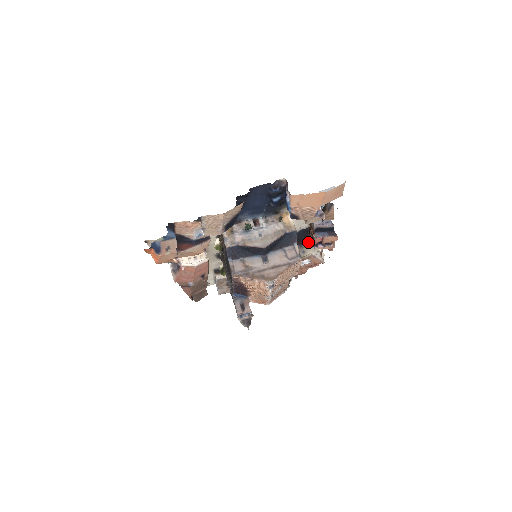
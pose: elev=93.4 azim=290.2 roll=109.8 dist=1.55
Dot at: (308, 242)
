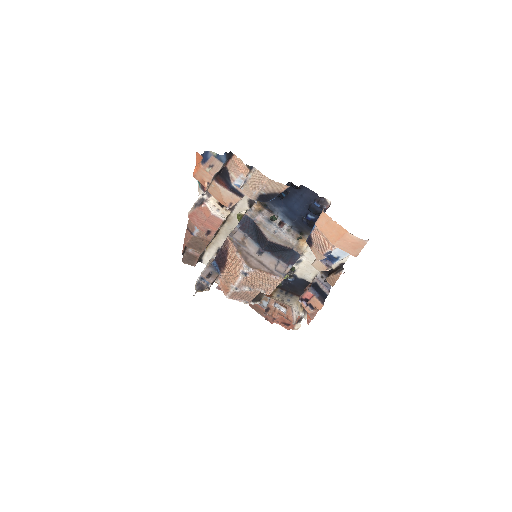
Dot at: occluded
